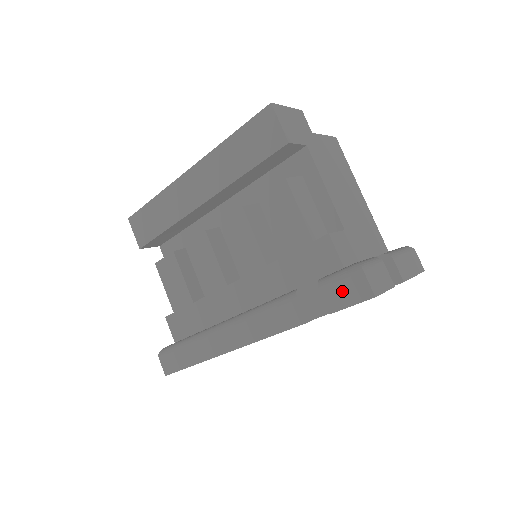
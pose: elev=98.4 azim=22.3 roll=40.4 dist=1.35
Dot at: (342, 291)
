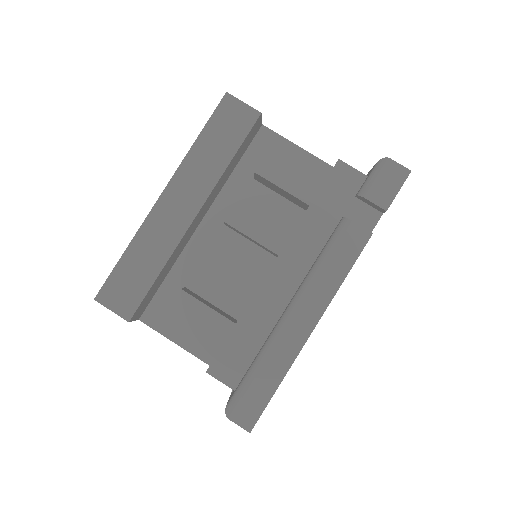
Dot at: (384, 185)
